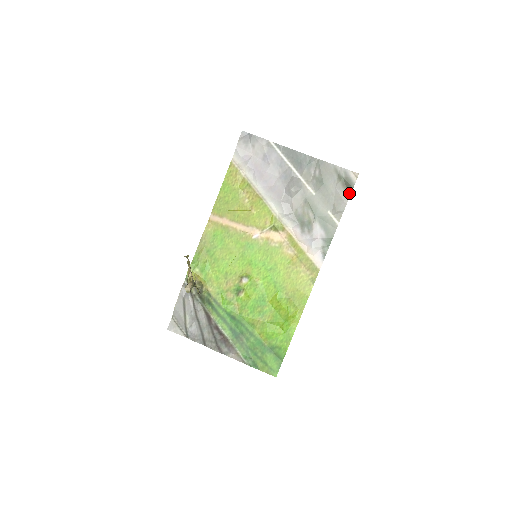
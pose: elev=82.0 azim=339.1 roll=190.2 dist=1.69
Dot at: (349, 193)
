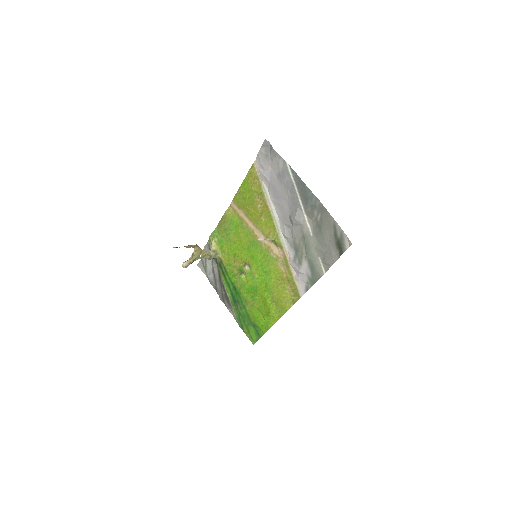
Dot at: (339, 255)
